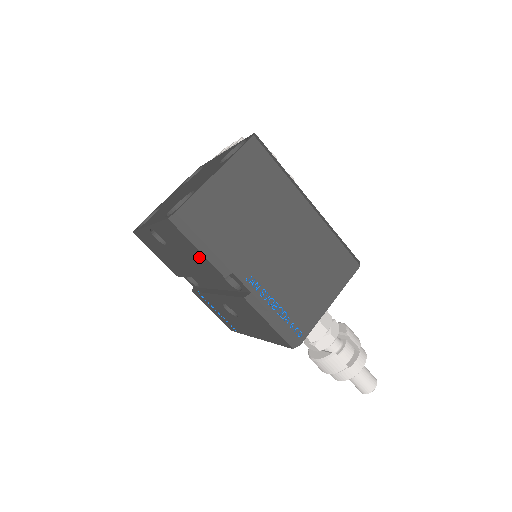
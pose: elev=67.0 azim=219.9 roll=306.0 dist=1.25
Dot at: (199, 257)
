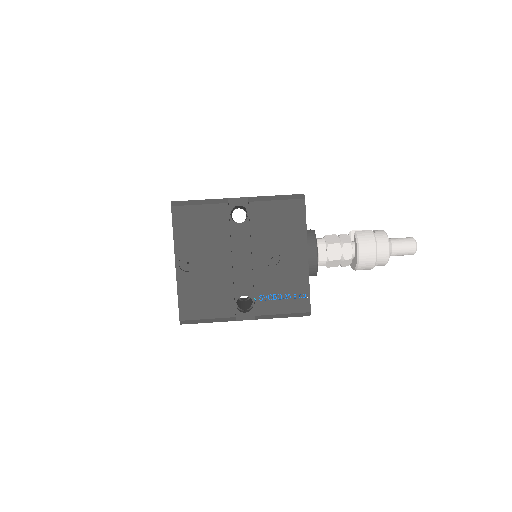
Dot at: (208, 215)
